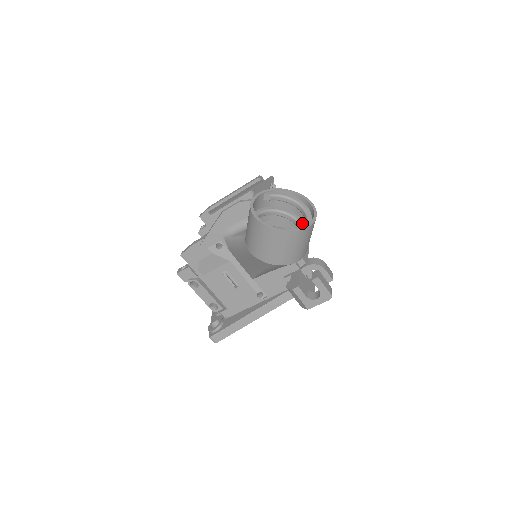
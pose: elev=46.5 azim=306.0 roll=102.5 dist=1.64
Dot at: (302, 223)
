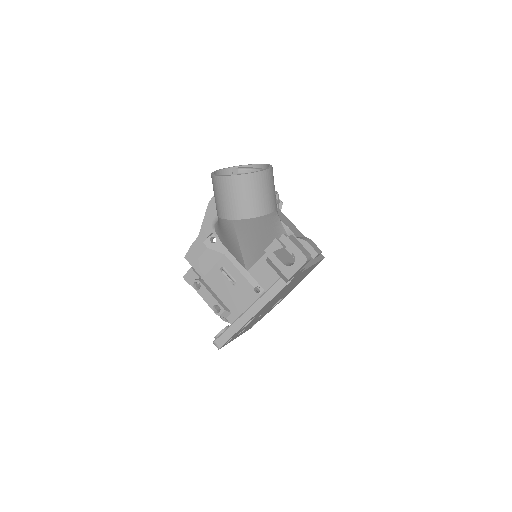
Dot at: occluded
